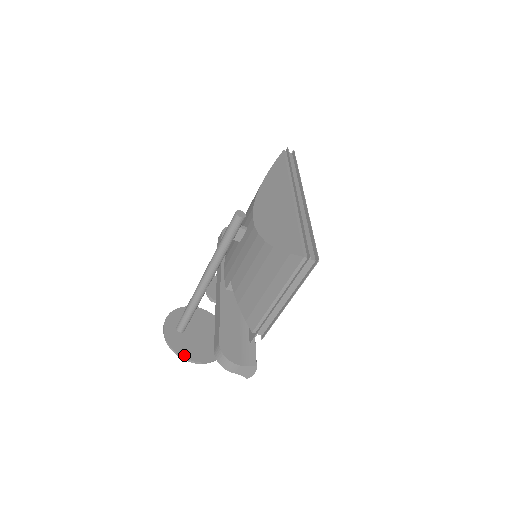
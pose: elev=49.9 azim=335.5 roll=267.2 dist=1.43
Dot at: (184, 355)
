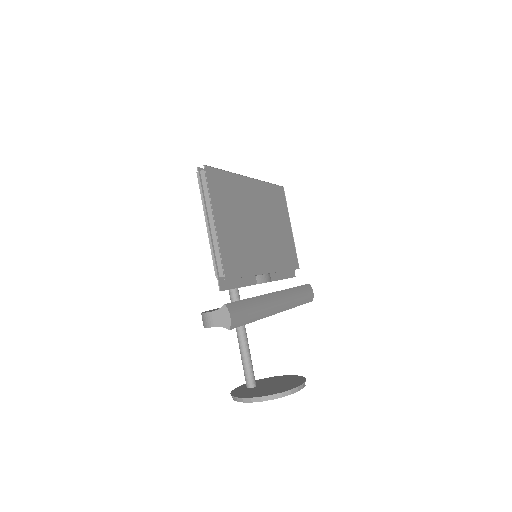
Dot at: (241, 397)
